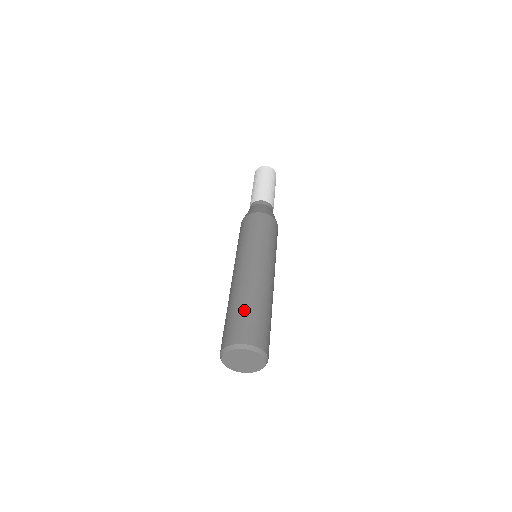
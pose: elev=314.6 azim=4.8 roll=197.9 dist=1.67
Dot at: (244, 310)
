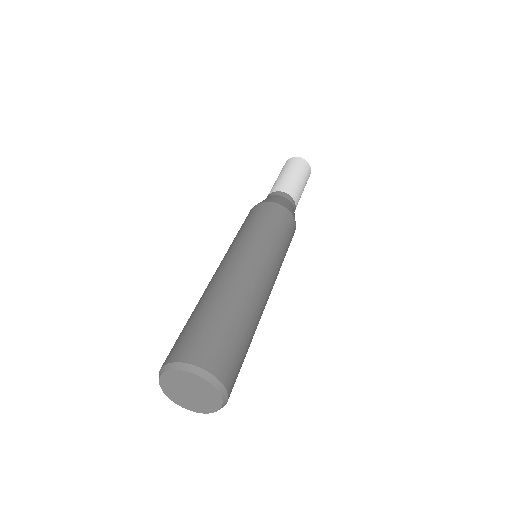
Dot at: (199, 316)
